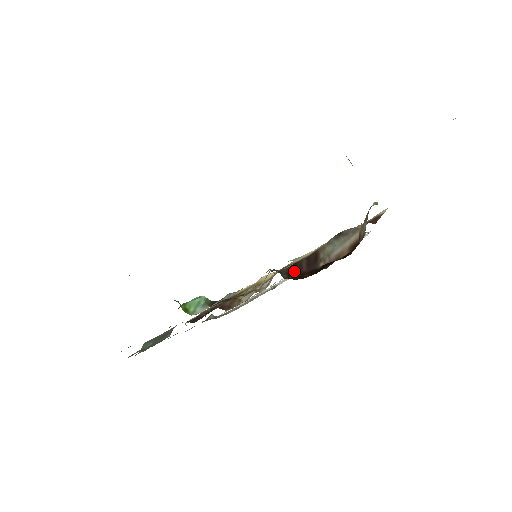
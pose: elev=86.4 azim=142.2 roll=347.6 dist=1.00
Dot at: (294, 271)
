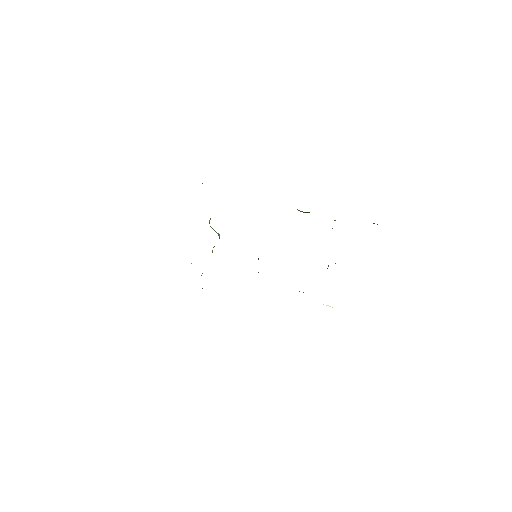
Dot at: occluded
